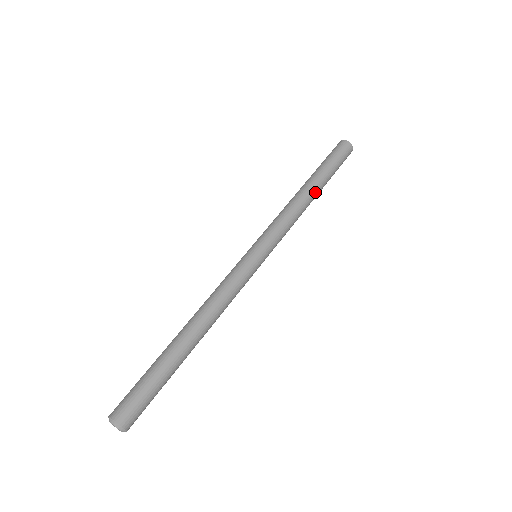
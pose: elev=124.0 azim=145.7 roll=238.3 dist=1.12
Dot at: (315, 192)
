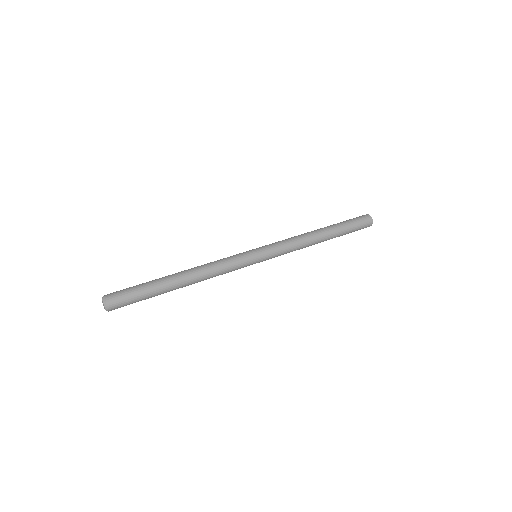
Dot at: (324, 235)
